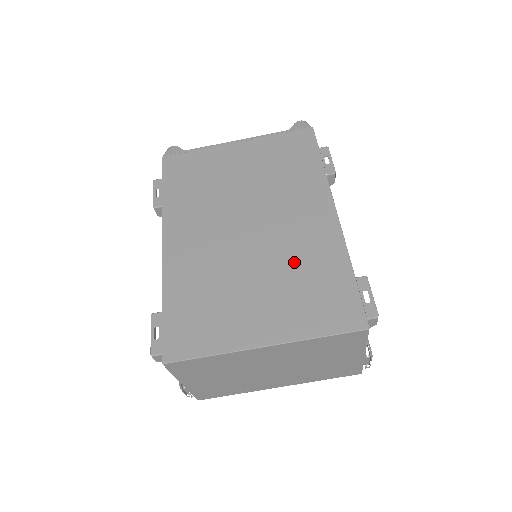
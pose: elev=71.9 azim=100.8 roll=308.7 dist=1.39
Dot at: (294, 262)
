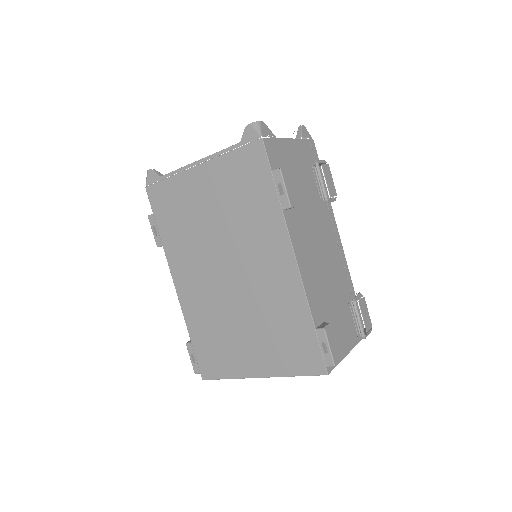
Dot at: (268, 310)
